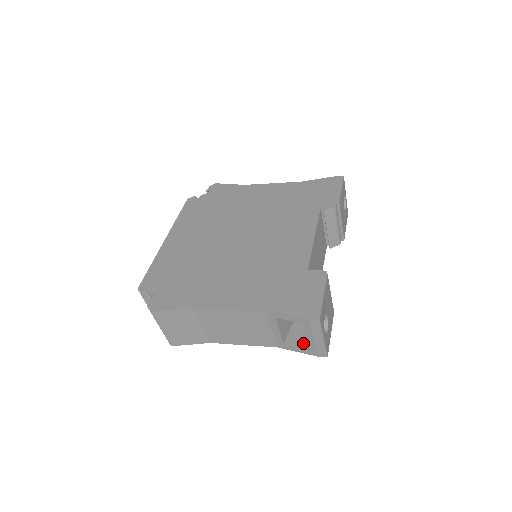
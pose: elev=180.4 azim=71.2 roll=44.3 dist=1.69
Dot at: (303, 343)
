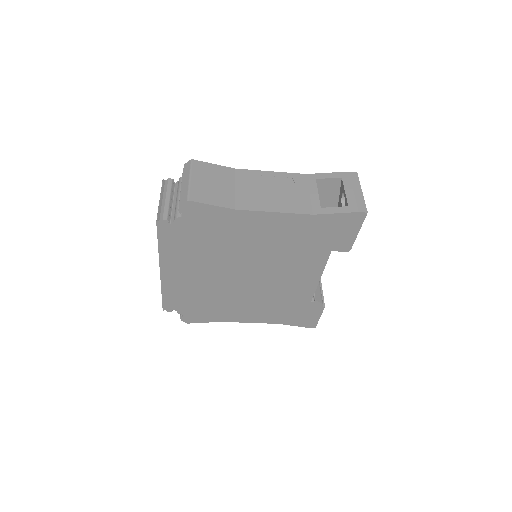
Dot at: occluded
